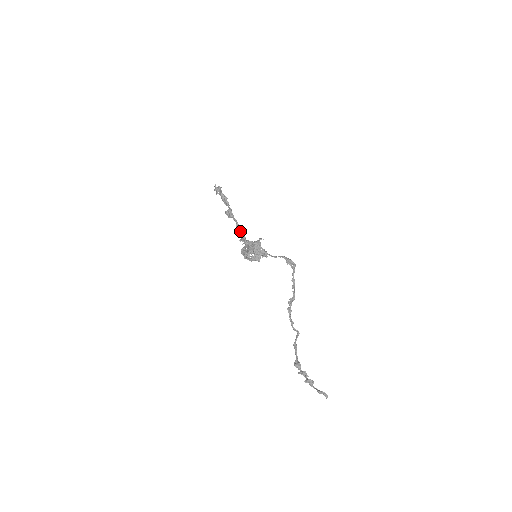
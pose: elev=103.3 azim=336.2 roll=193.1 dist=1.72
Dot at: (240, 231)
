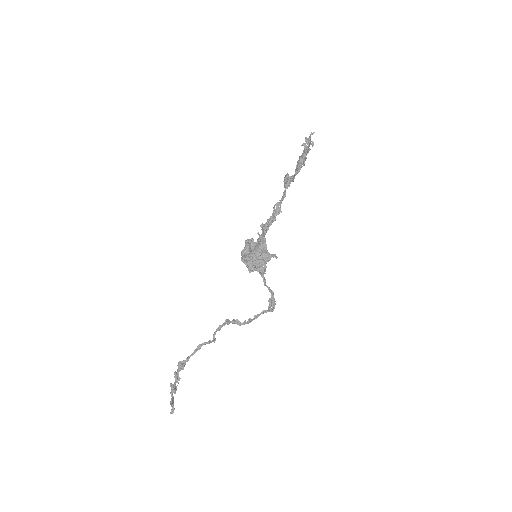
Dot at: (273, 214)
